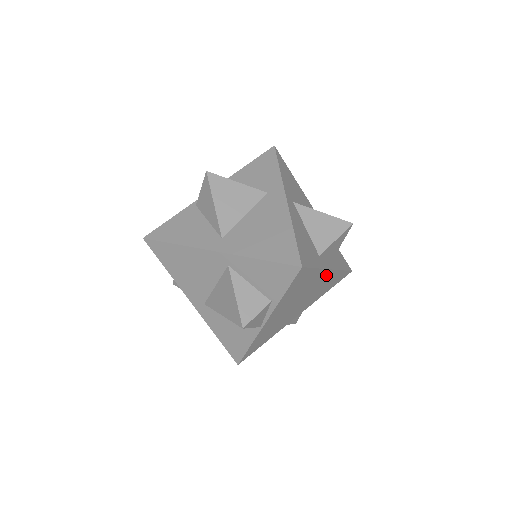
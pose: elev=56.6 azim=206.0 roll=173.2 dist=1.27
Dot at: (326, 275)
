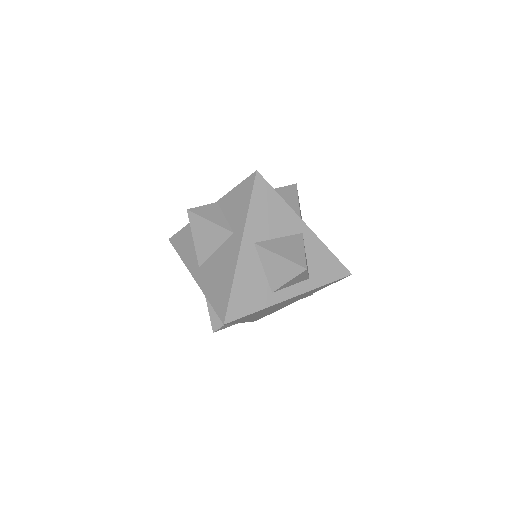
Dot at: (291, 298)
